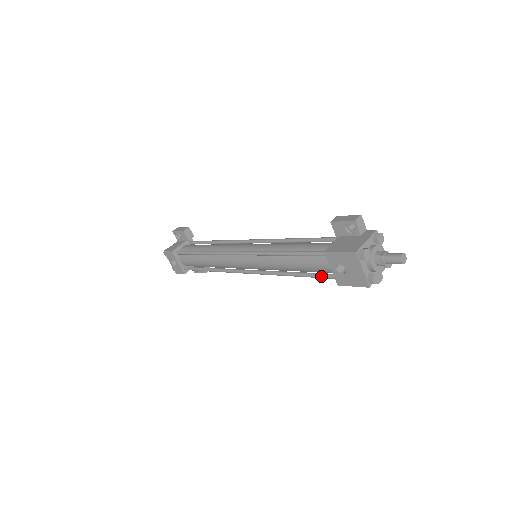
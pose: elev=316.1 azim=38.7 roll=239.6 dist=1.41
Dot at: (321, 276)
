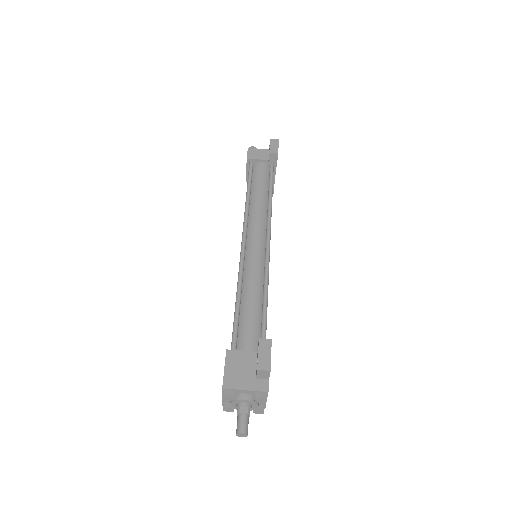
Dot at: occluded
